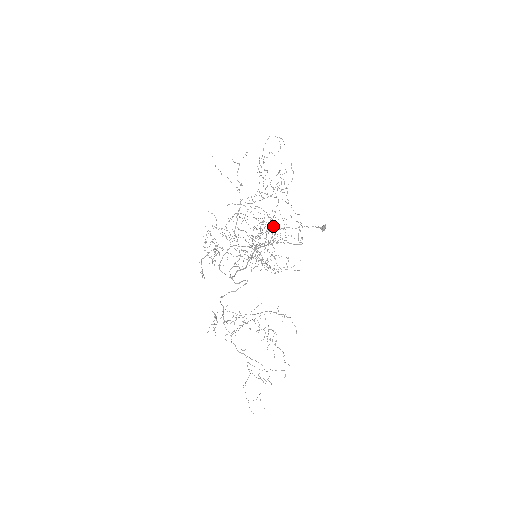
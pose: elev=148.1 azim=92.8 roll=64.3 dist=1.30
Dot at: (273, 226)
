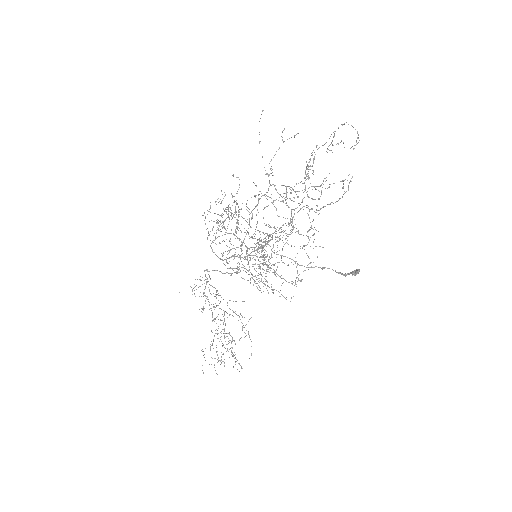
Dot at: occluded
